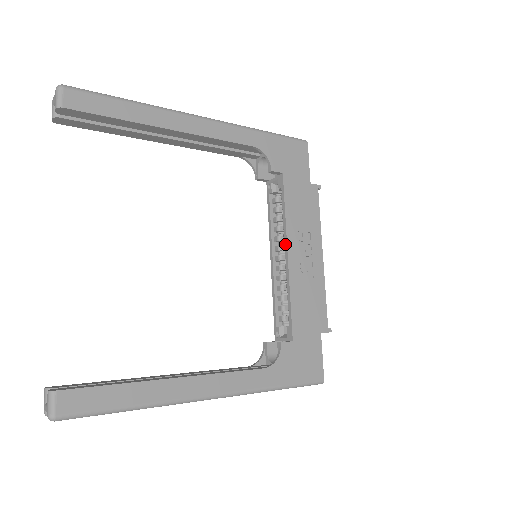
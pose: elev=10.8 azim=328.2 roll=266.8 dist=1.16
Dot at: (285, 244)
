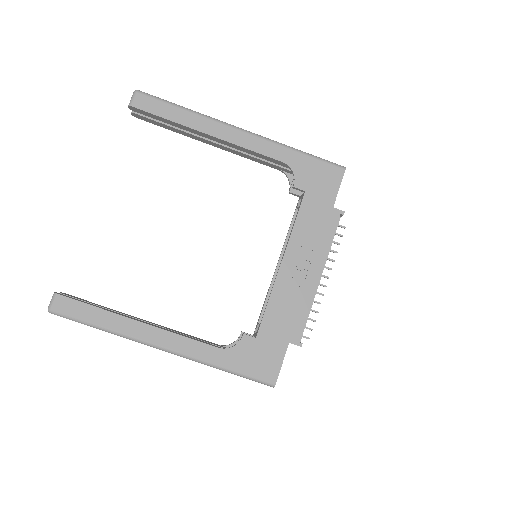
Dot at: occluded
